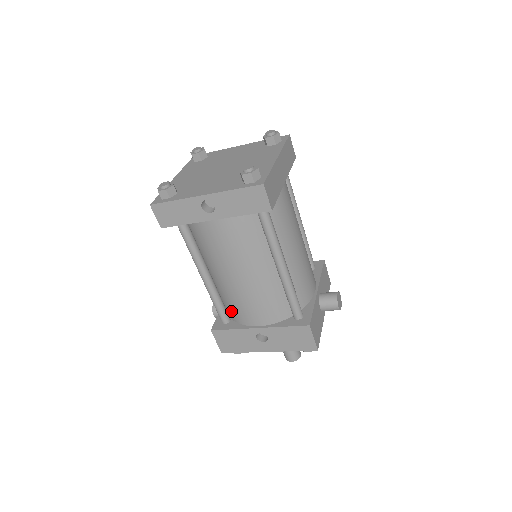
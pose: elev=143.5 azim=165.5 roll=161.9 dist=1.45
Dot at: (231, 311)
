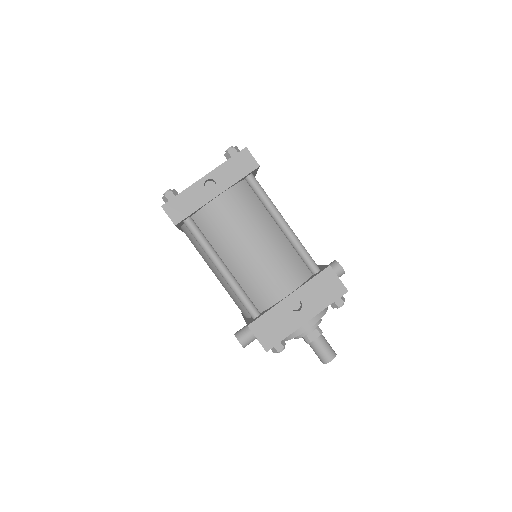
Dot at: (258, 298)
